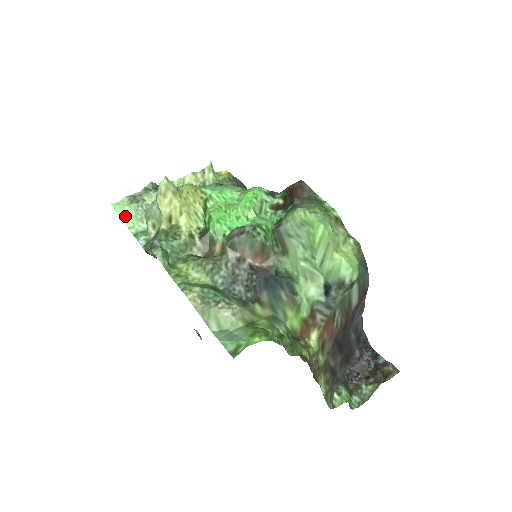
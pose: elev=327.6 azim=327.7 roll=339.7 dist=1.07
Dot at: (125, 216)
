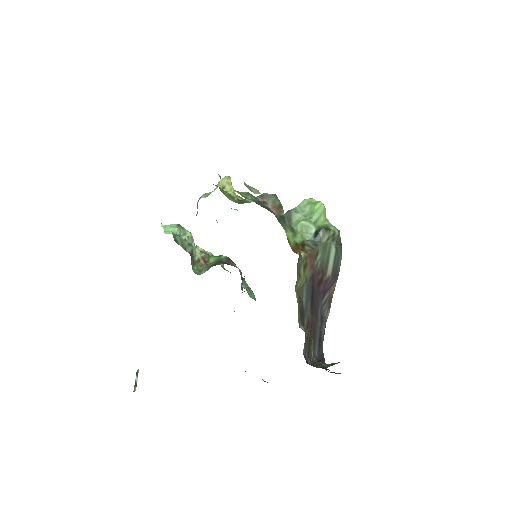
Dot at: (166, 227)
